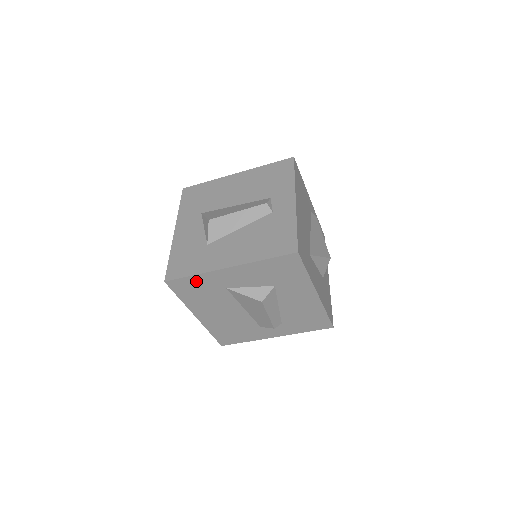
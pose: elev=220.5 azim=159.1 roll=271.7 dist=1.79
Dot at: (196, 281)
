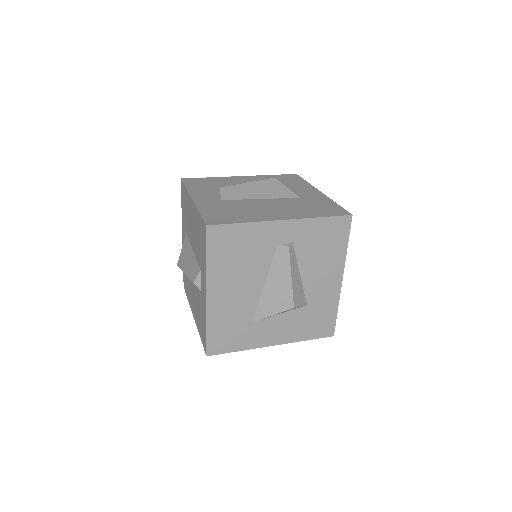
Dot at: occluded
